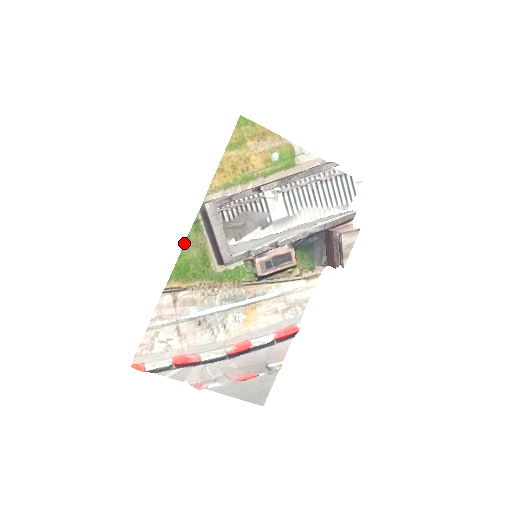
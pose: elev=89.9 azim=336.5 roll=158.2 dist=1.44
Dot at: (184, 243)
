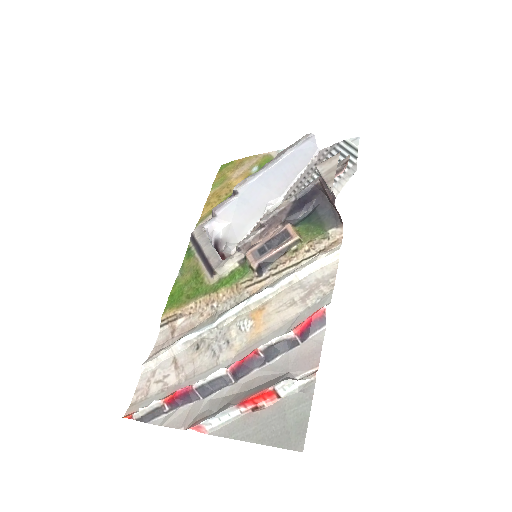
Dot at: occluded
